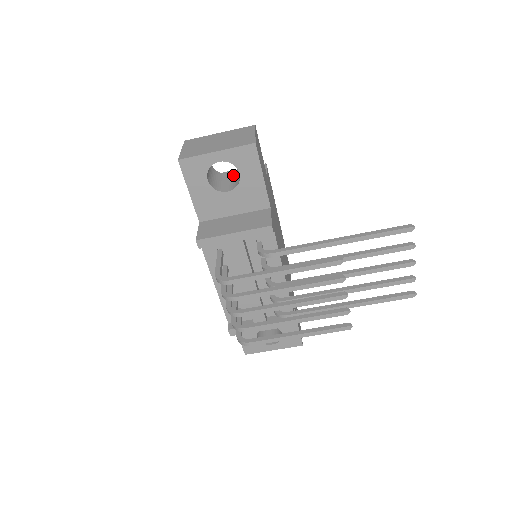
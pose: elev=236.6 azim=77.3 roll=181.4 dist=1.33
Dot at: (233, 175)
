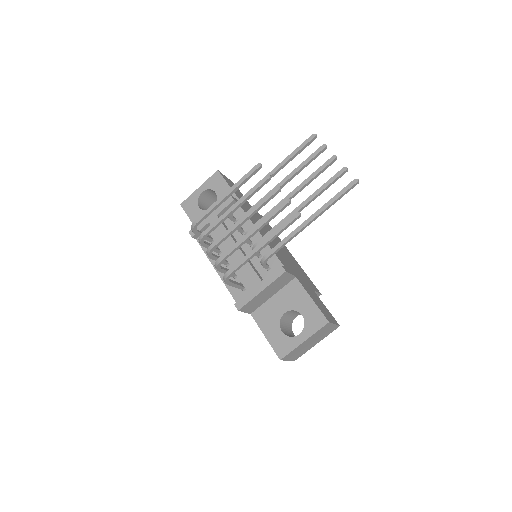
Dot at: occluded
